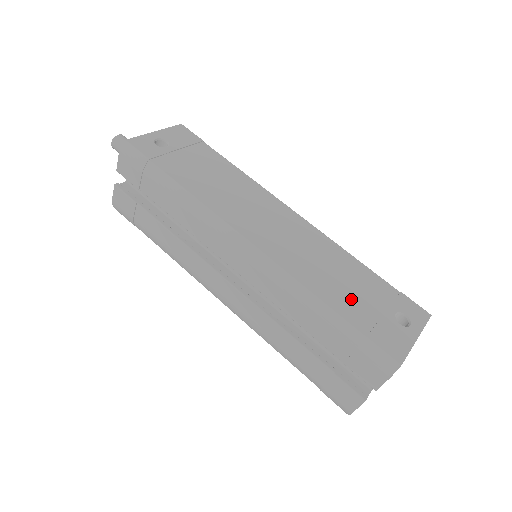
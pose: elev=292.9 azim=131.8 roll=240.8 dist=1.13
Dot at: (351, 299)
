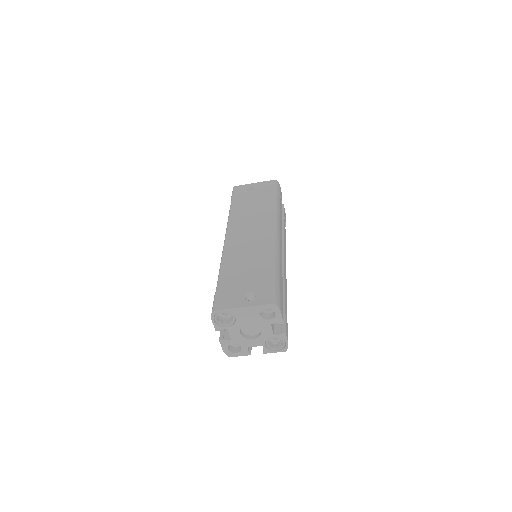
Dot at: (236, 276)
